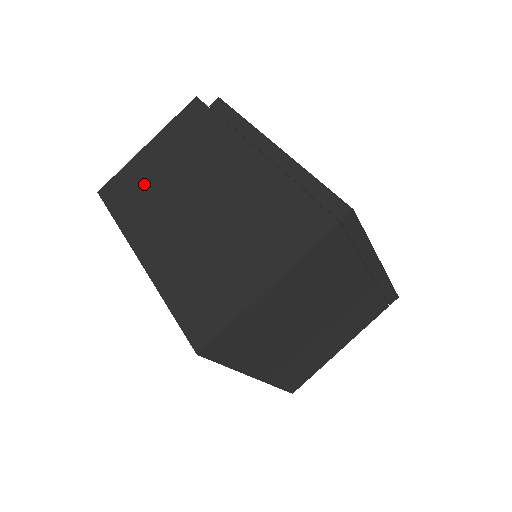
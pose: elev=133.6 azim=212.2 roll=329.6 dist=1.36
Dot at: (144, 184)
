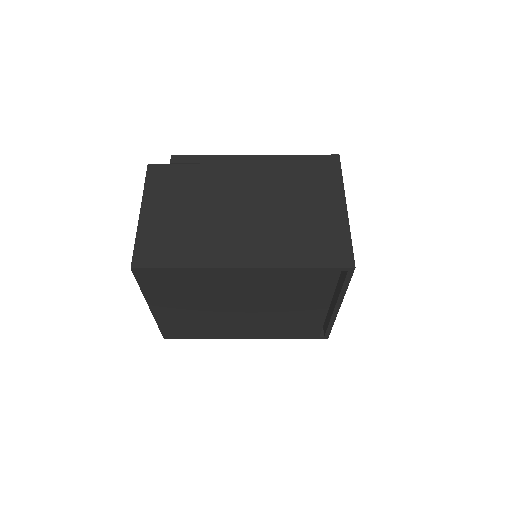
Dot at: (177, 232)
